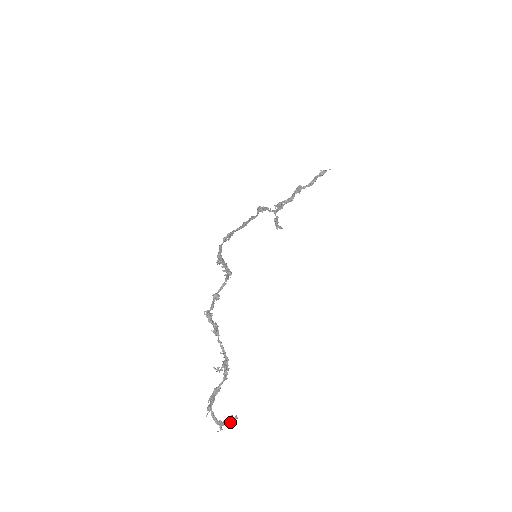
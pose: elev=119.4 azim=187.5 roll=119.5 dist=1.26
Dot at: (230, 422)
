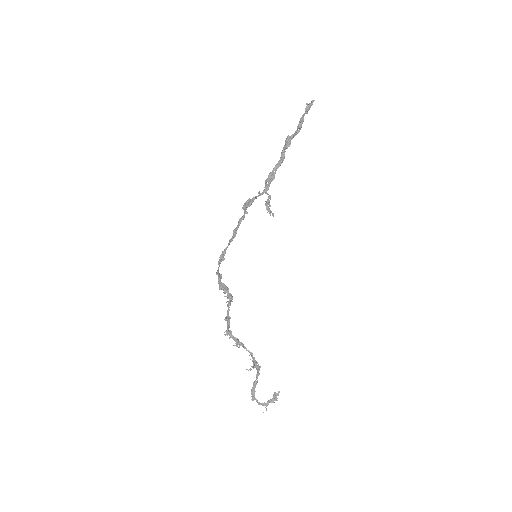
Dot at: (274, 399)
